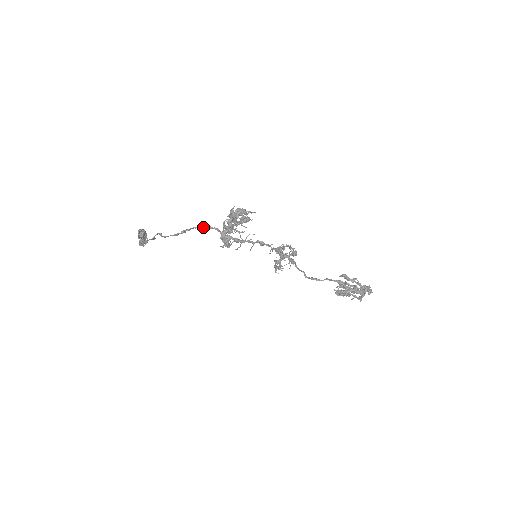
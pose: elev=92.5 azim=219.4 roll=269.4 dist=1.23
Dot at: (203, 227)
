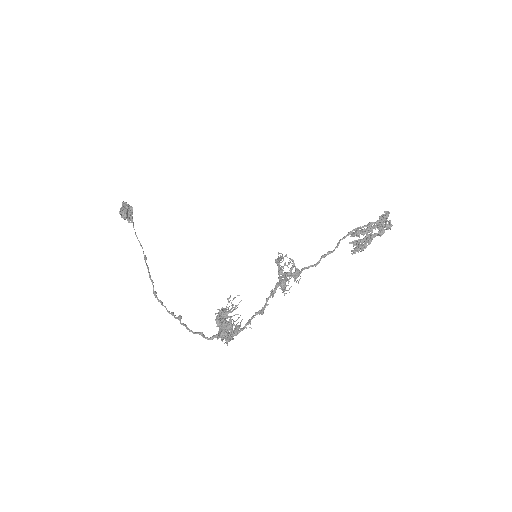
Dot at: occluded
